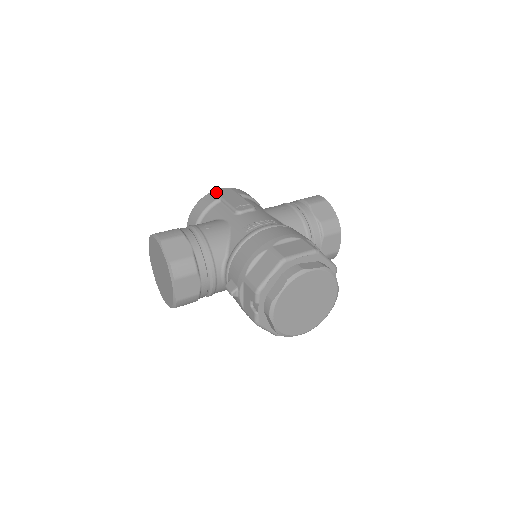
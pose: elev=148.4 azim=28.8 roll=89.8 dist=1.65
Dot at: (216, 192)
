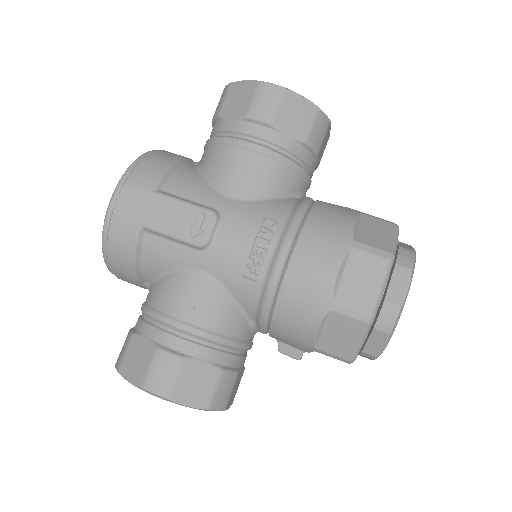
Dot at: (119, 216)
